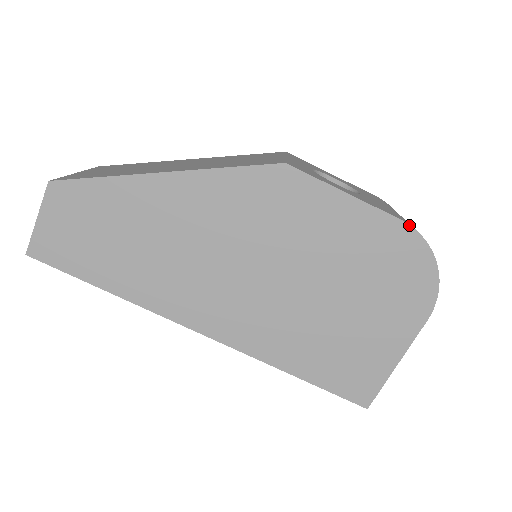
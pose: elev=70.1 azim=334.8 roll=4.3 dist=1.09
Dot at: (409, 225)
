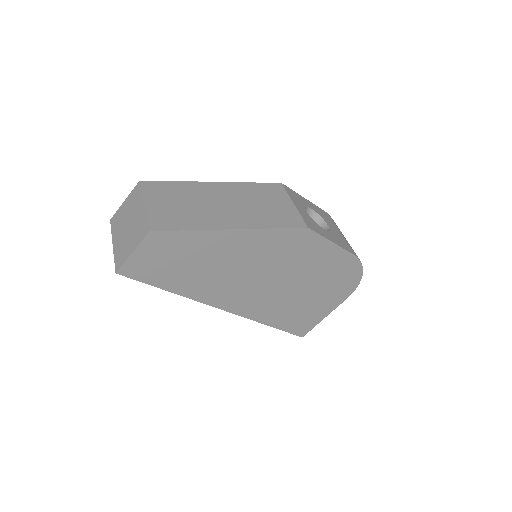
Dot at: (357, 258)
